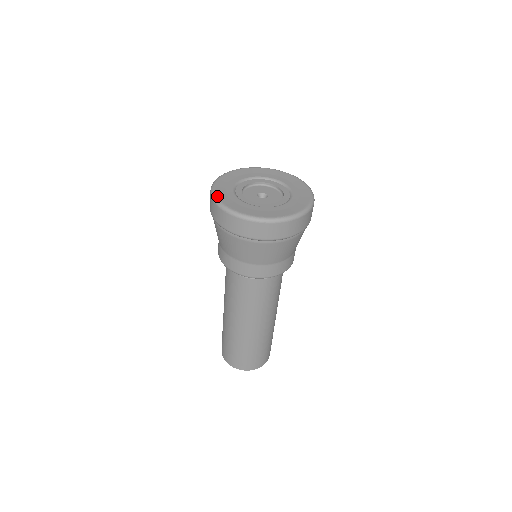
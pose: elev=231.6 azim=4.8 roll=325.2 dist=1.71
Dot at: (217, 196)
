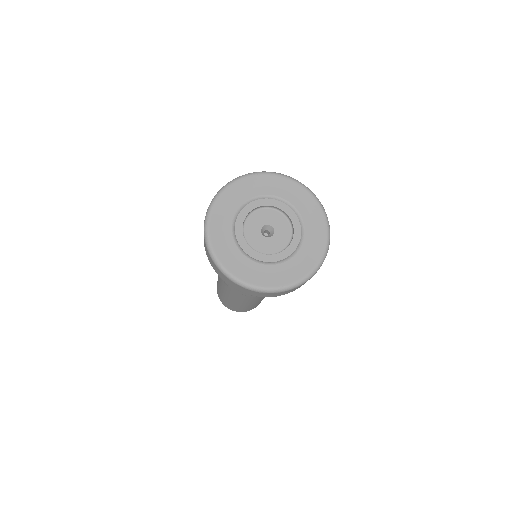
Dot at: (210, 238)
